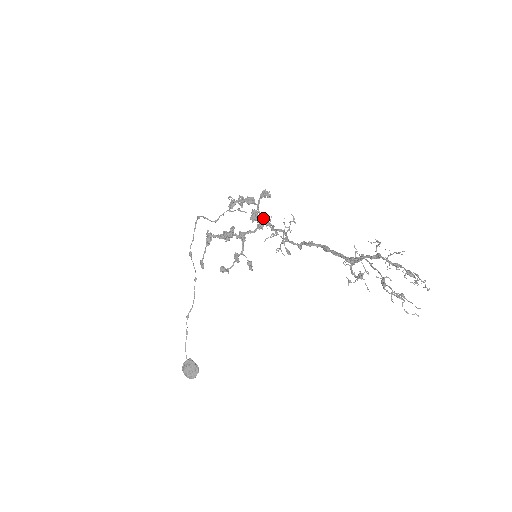
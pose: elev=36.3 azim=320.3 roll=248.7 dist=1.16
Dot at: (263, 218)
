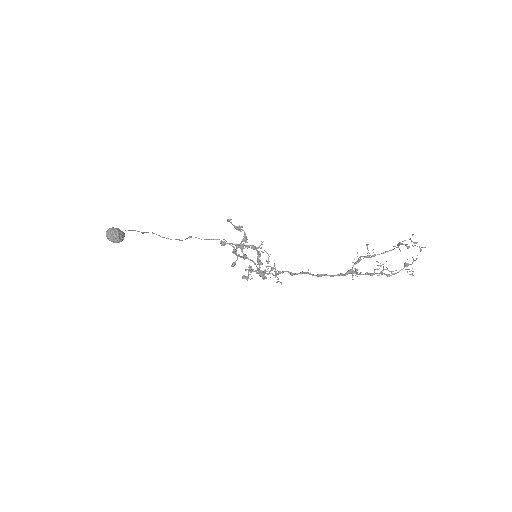
Dot at: (258, 272)
